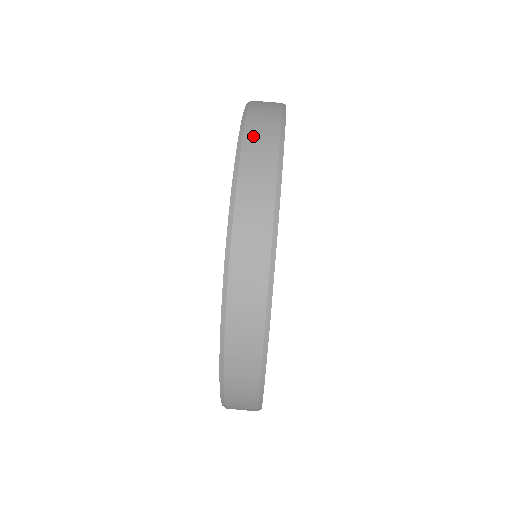
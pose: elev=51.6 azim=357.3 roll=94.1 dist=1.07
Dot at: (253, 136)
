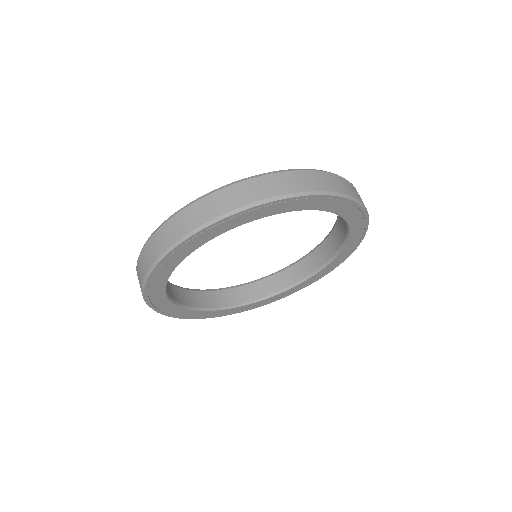
Dot at: (354, 188)
